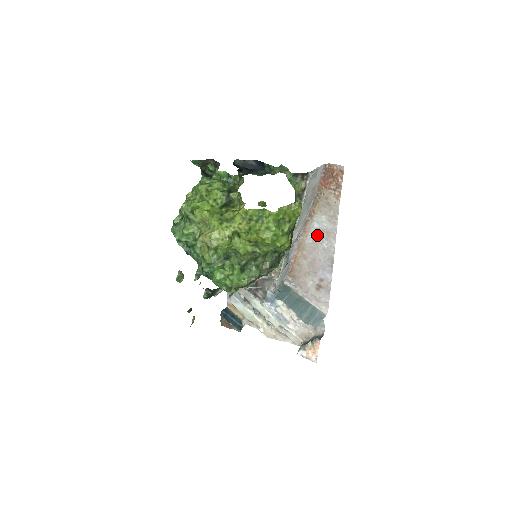
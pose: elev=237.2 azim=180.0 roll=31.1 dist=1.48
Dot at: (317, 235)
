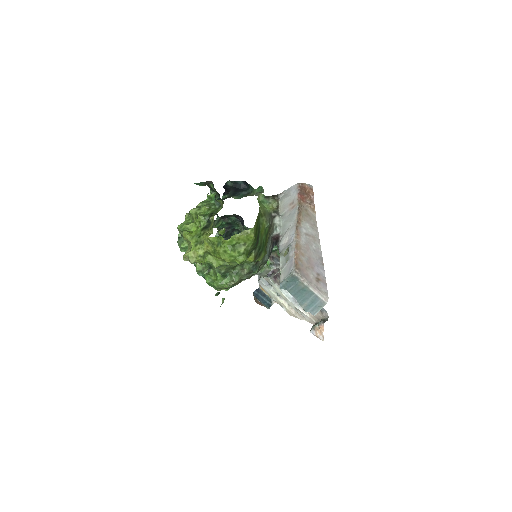
Dot at: (307, 238)
